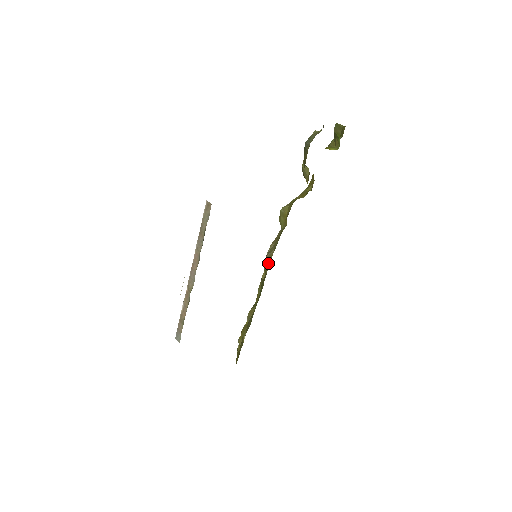
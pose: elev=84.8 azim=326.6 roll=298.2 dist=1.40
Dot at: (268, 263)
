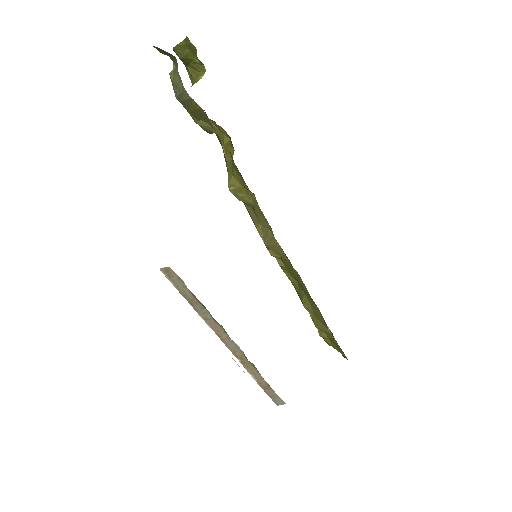
Dot at: (277, 248)
